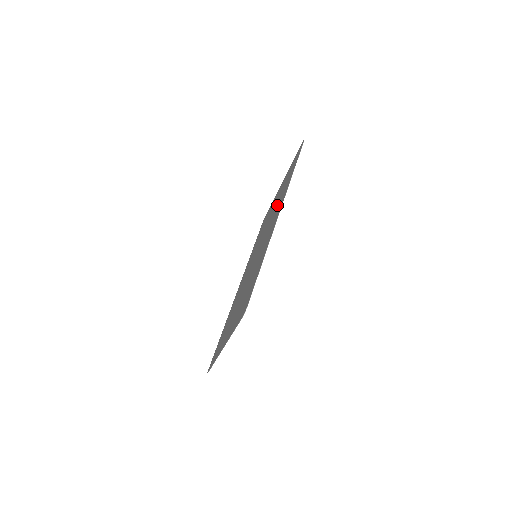
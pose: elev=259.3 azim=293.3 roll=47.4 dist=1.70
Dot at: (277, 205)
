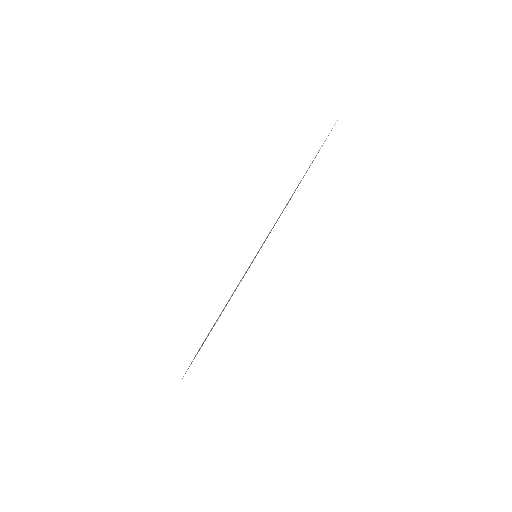
Dot at: occluded
